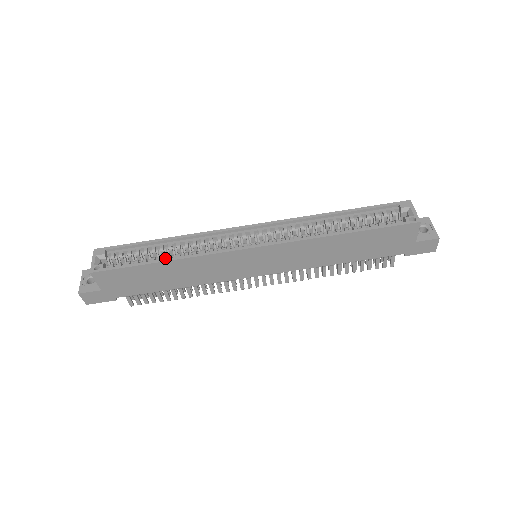
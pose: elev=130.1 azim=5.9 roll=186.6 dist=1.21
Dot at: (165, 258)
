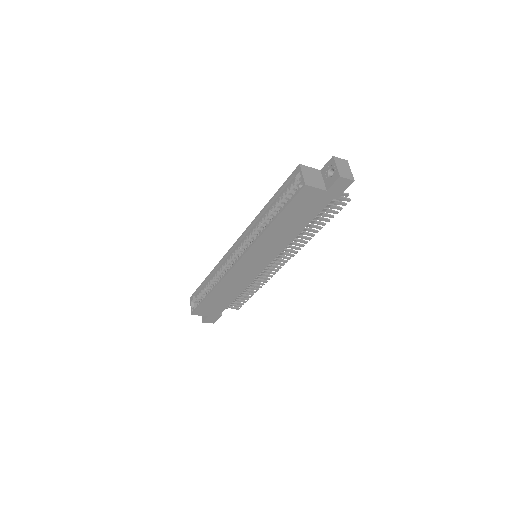
Dot at: occluded
